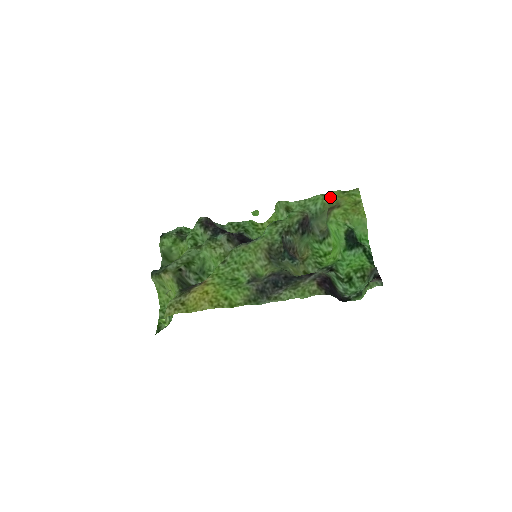
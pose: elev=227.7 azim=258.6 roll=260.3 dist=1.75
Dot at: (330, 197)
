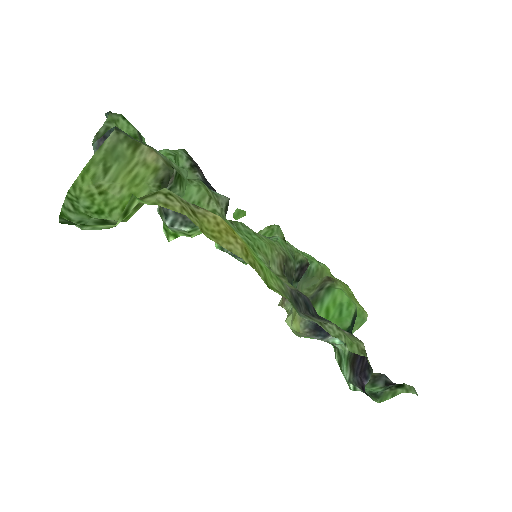
Dot at: (324, 267)
